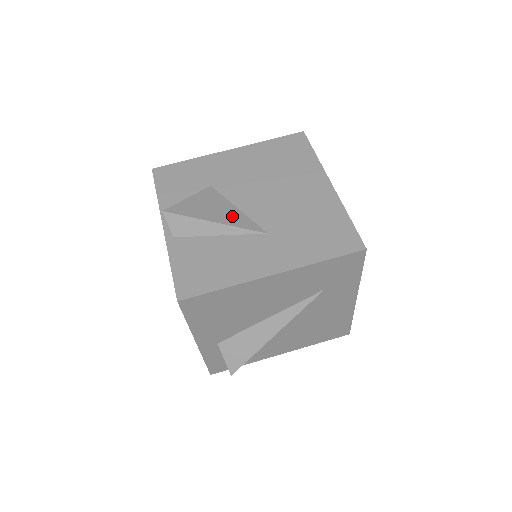
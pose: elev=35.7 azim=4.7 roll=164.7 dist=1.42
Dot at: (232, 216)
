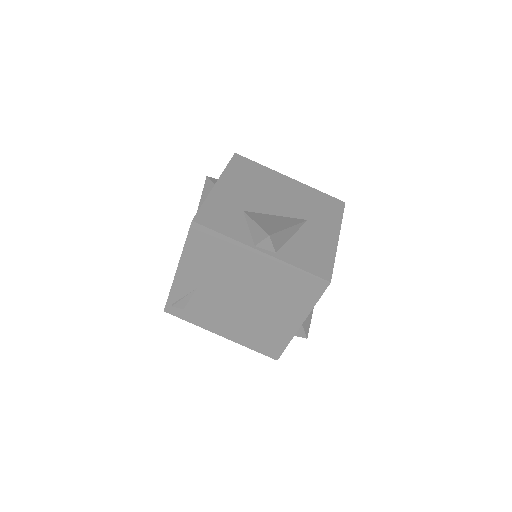
Dot at: (285, 220)
